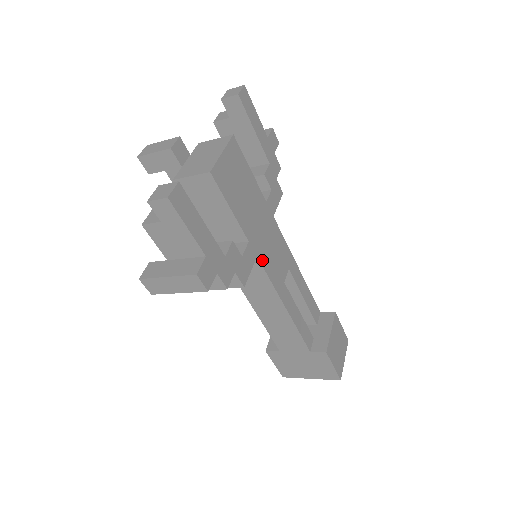
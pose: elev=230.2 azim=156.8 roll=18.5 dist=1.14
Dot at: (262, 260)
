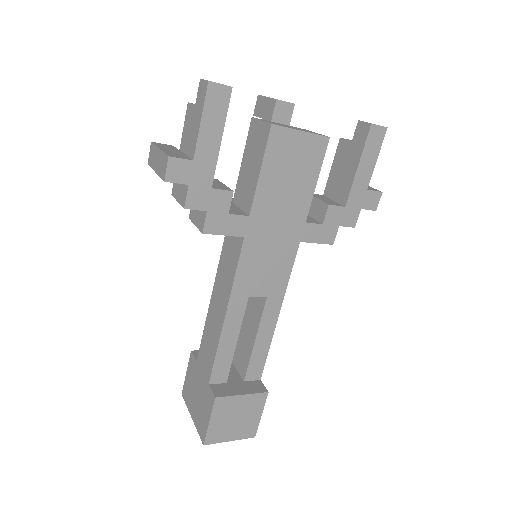
Dot at: (246, 247)
